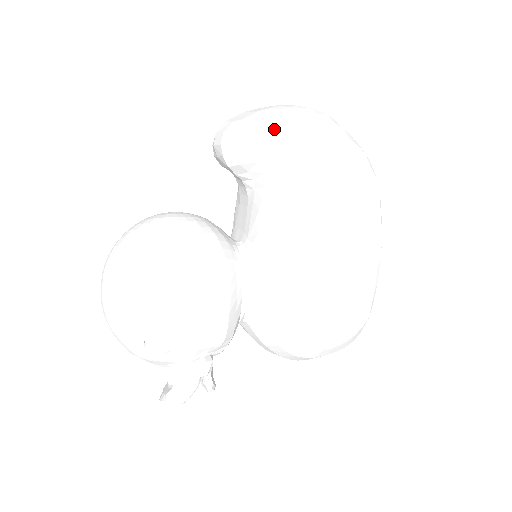
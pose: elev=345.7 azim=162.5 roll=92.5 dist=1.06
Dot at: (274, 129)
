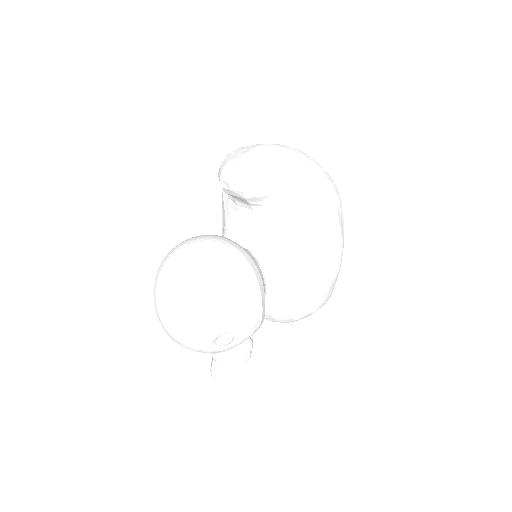
Dot at: (285, 172)
